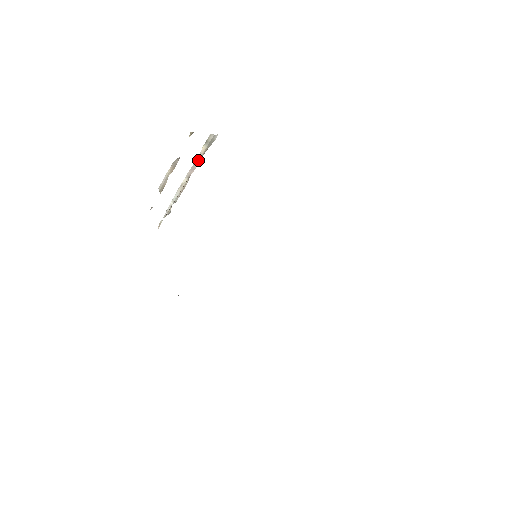
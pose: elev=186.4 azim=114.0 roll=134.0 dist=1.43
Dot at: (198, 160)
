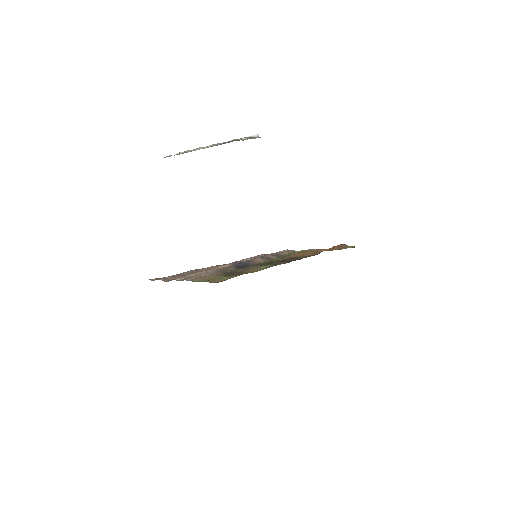
Dot at: occluded
